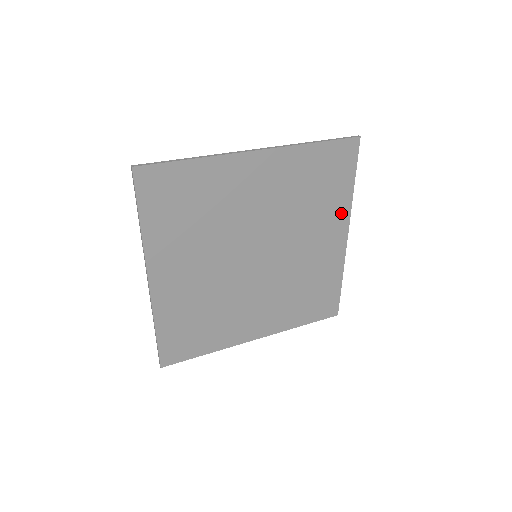
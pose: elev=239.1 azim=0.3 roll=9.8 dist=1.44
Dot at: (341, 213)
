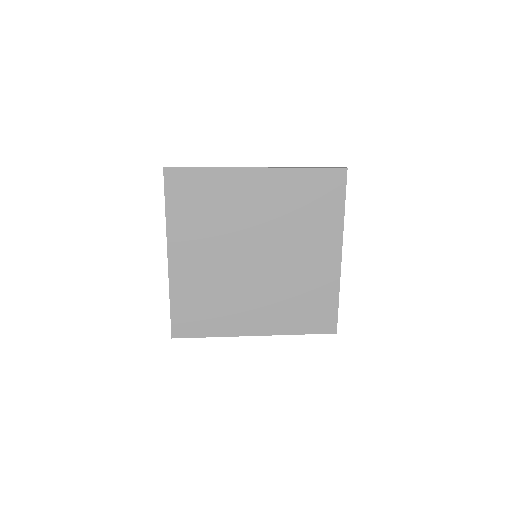
Dot at: (334, 232)
